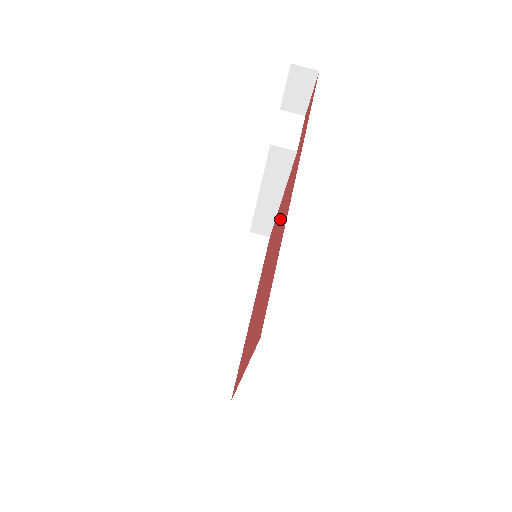
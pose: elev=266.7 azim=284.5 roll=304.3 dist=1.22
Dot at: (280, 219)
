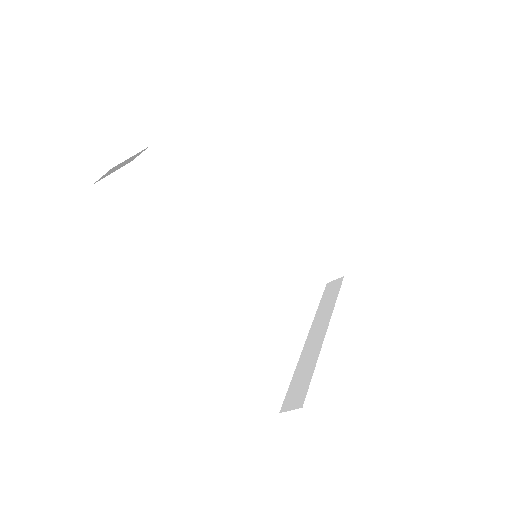
Dot at: occluded
